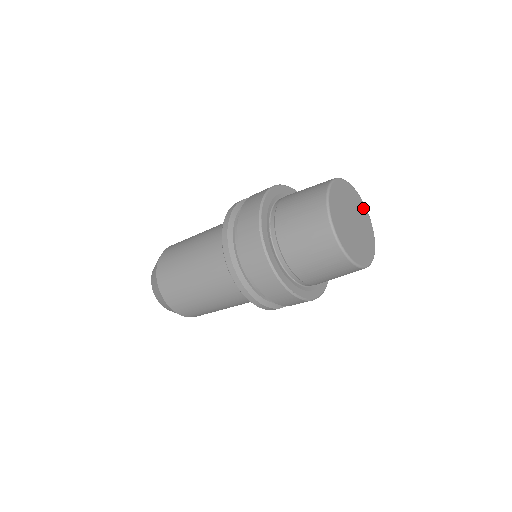
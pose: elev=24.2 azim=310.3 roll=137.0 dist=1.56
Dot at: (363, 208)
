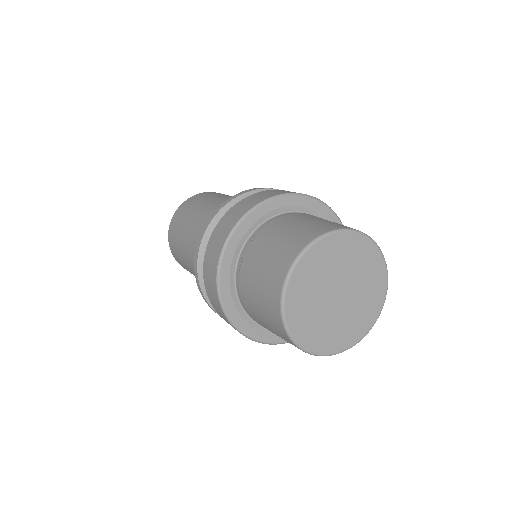
Dot at: (377, 267)
